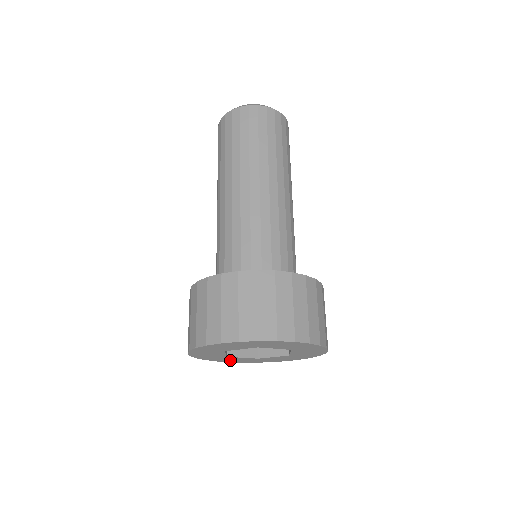
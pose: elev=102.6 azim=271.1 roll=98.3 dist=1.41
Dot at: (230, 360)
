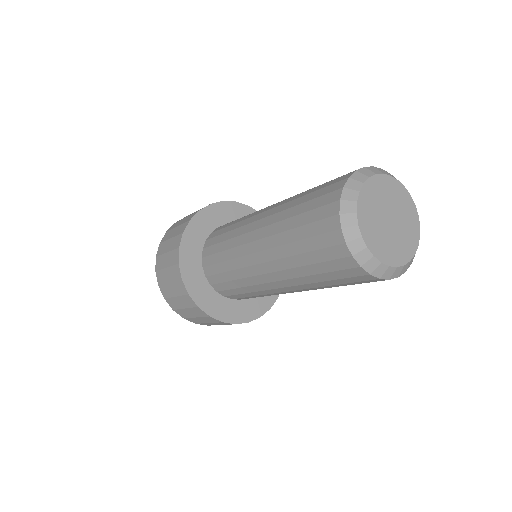
Dot at: occluded
